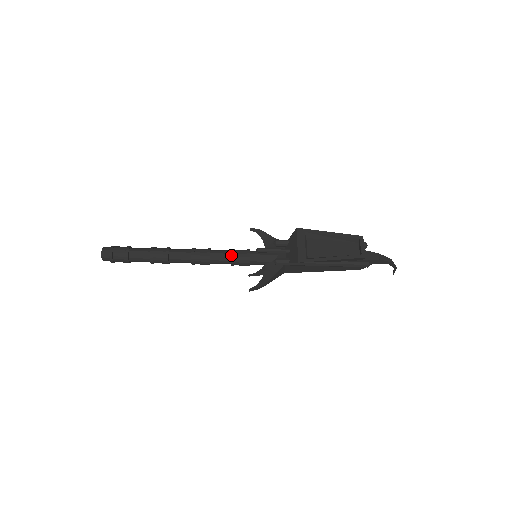
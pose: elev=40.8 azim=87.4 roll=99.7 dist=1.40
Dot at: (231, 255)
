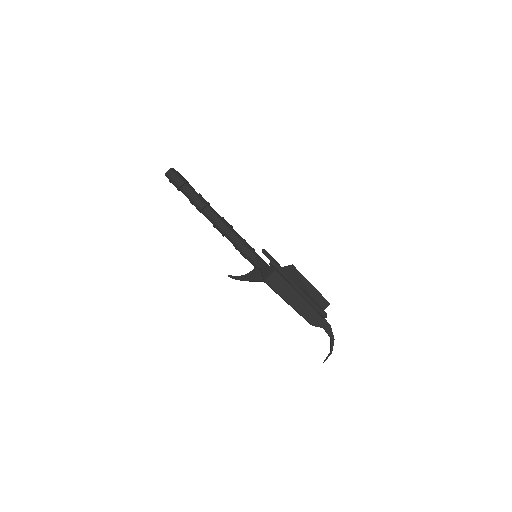
Dot at: (244, 240)
